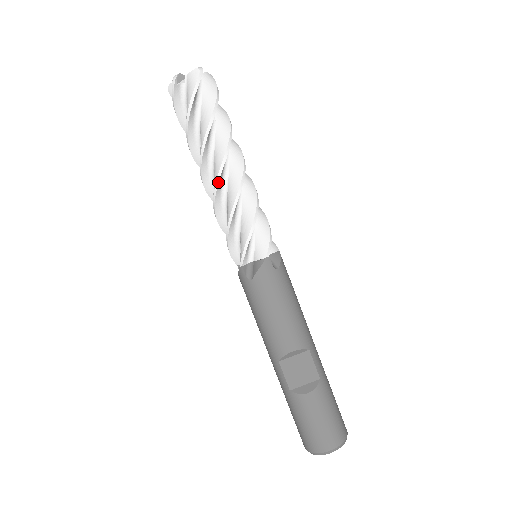
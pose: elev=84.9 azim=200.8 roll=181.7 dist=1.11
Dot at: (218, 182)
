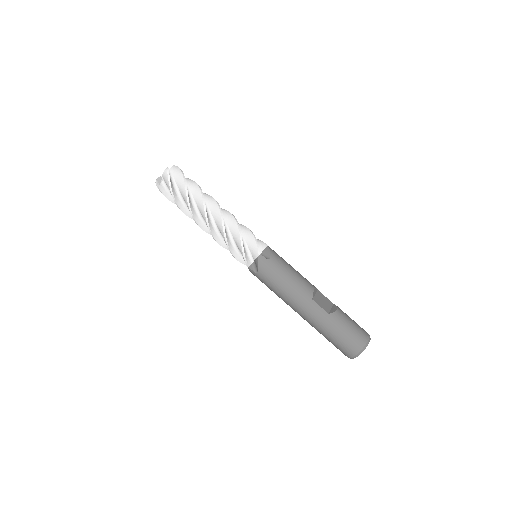
Dot at: occluded
